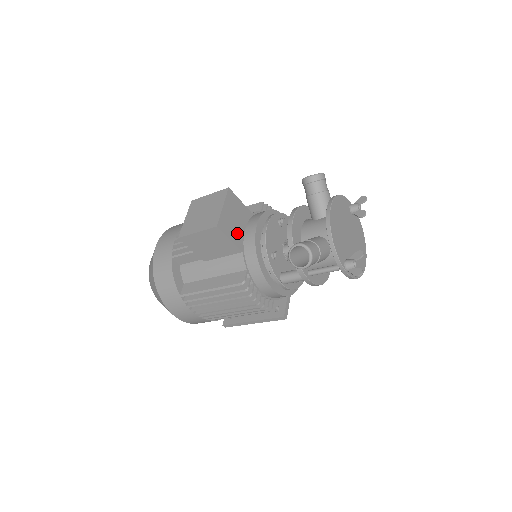
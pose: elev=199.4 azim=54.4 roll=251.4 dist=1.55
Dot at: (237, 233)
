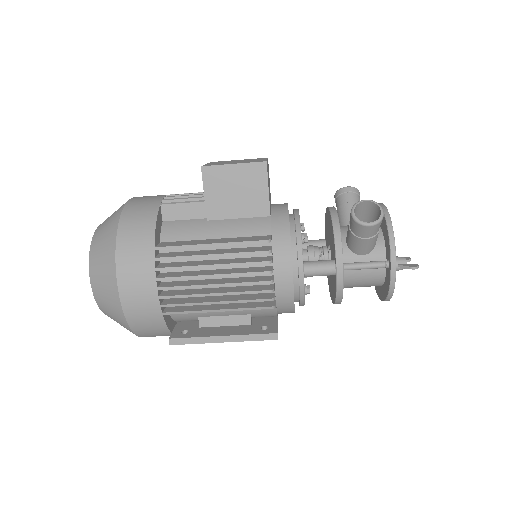
Dot at: (269, 196)
